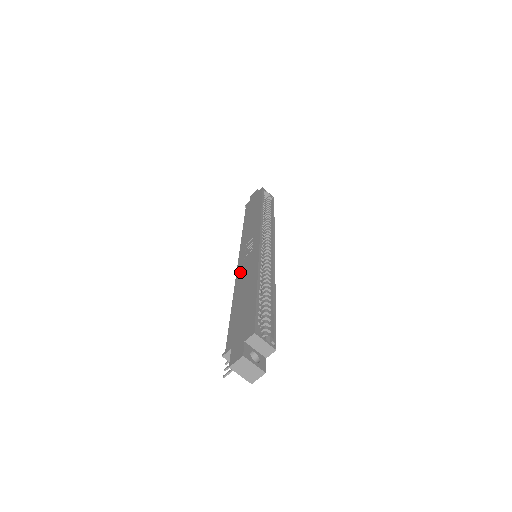
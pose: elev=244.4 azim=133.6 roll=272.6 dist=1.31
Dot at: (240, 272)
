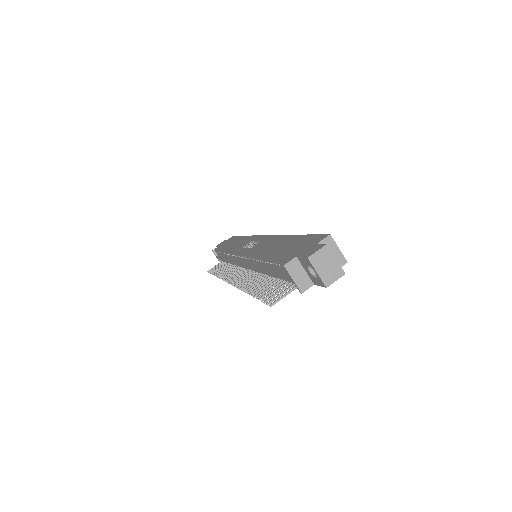
Dot at: (253, 251)
